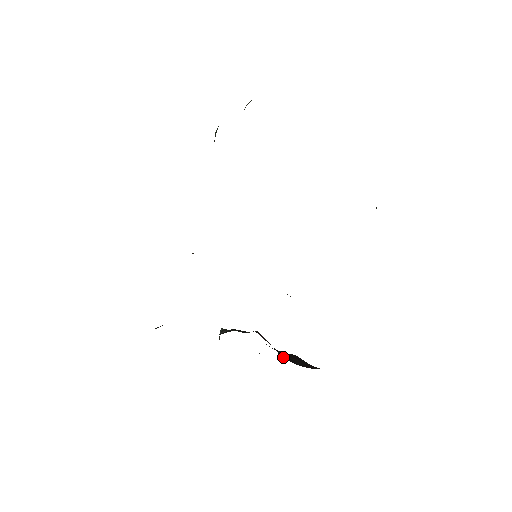
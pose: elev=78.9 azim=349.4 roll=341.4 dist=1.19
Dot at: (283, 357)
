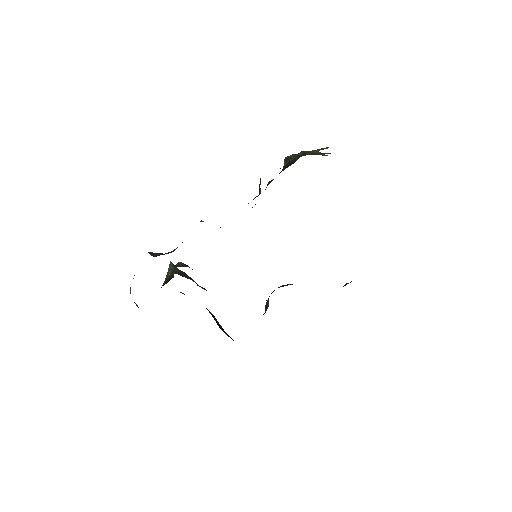
Dot at: occluded
